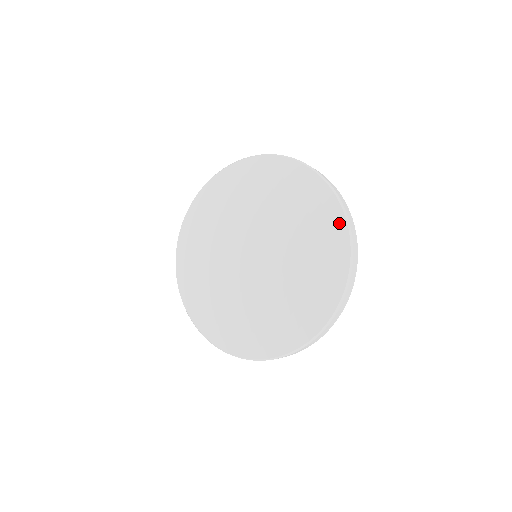
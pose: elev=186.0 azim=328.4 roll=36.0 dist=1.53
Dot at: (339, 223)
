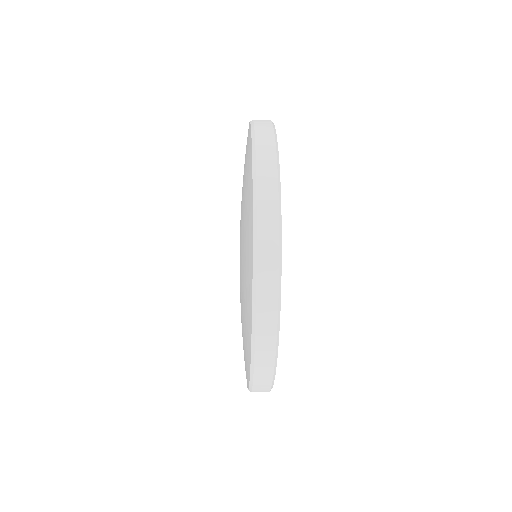
Dot at: (250, 301)
